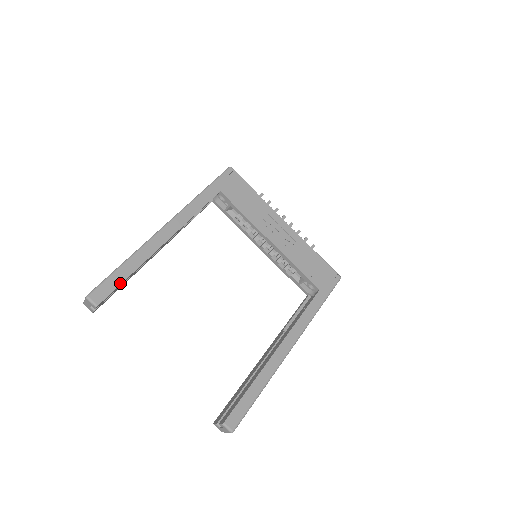
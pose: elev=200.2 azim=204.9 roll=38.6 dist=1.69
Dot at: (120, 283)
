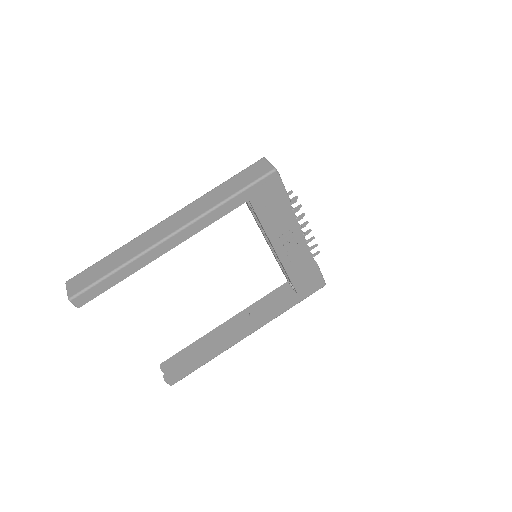
Dot at: (106, 290)
